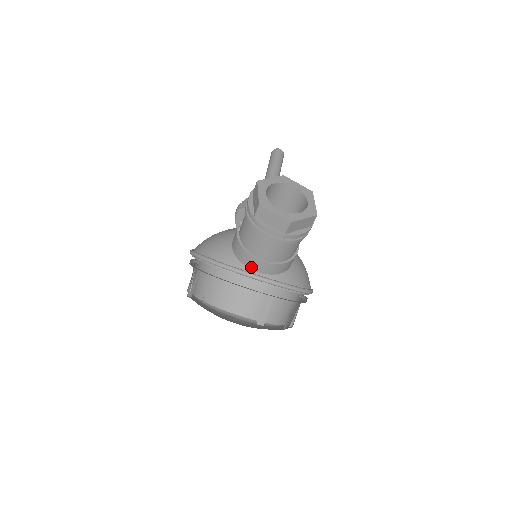
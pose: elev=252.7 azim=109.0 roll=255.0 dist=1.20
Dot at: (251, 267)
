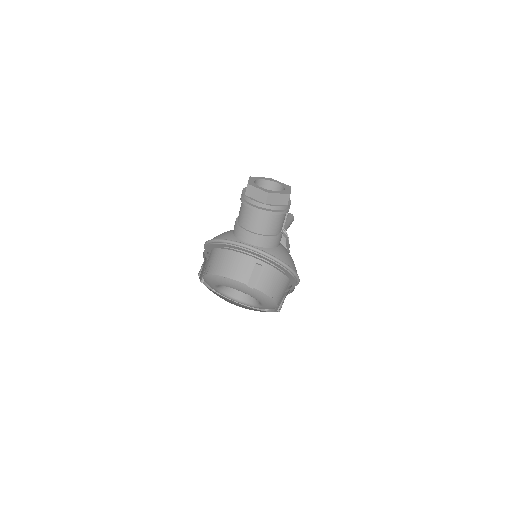
Dot at: (244, 240)
